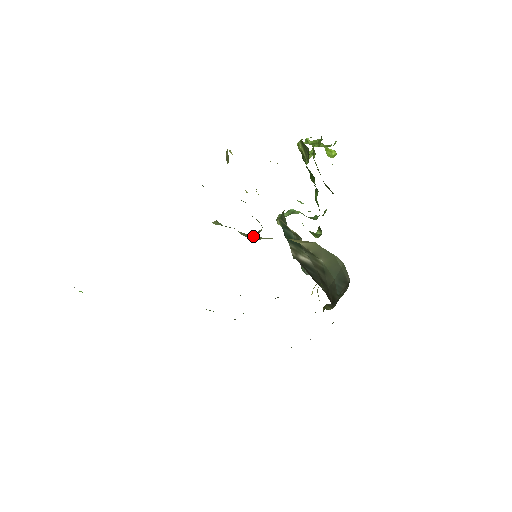
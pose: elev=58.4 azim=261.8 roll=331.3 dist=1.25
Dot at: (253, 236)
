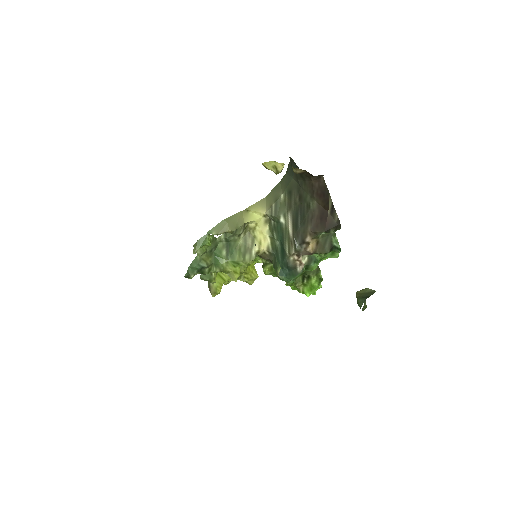
Dot at: (221, 223)
